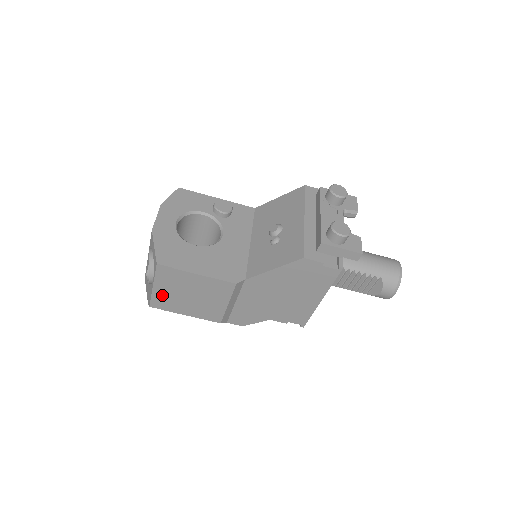
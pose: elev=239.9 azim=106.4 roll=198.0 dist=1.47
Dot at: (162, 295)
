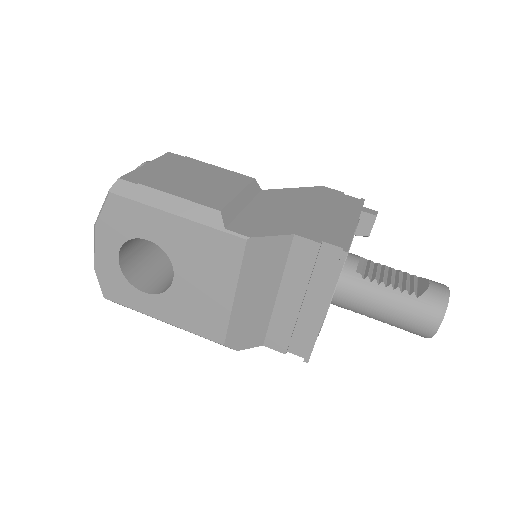
Dot at: (151, 172)
